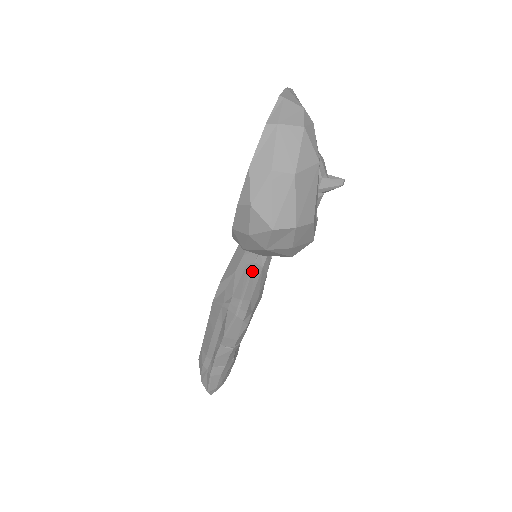
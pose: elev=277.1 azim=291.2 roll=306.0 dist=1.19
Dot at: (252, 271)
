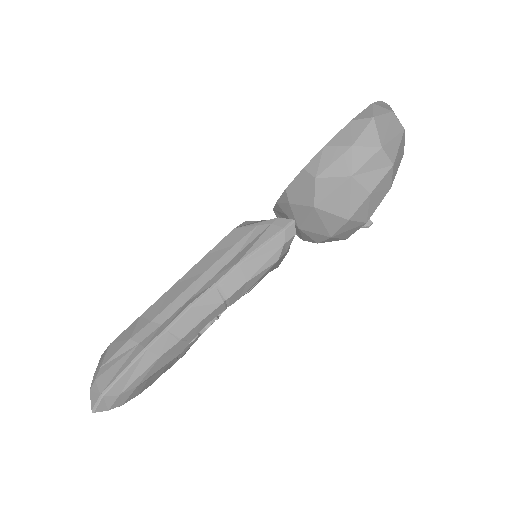
Dot at: occluded
